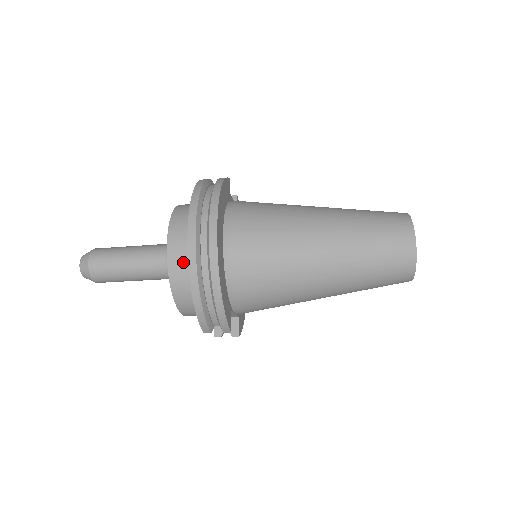
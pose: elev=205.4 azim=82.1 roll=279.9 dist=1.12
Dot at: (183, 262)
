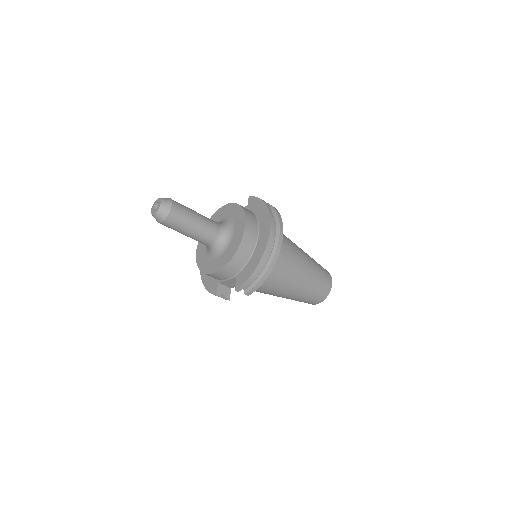
Dot at: (250, 243)
